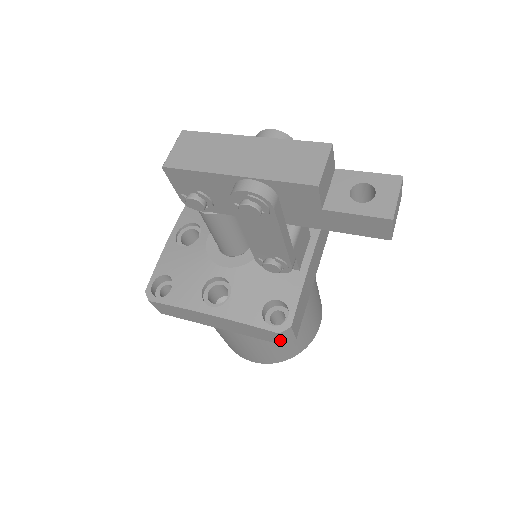
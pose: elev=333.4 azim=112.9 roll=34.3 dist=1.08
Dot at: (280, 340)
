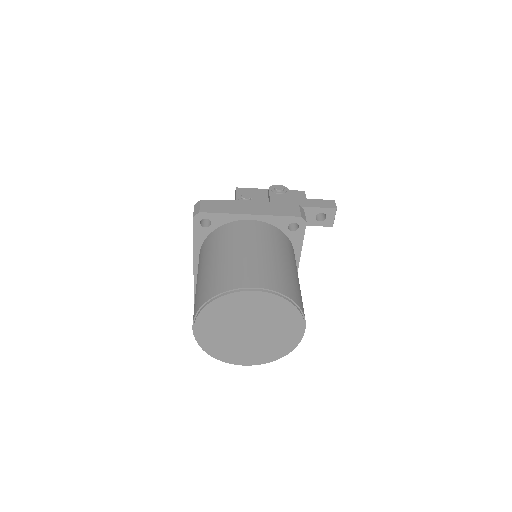
Dot at: (298, 212)
